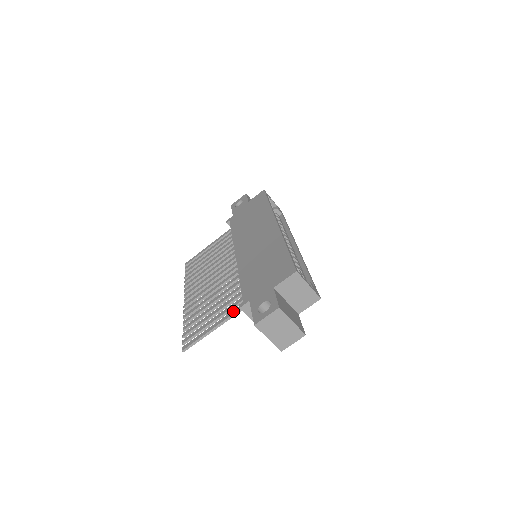
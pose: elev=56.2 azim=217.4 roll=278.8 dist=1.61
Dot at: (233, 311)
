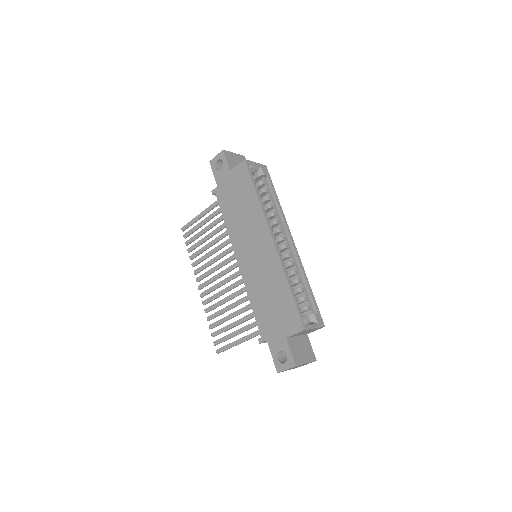
Dot at: (252, 334)
